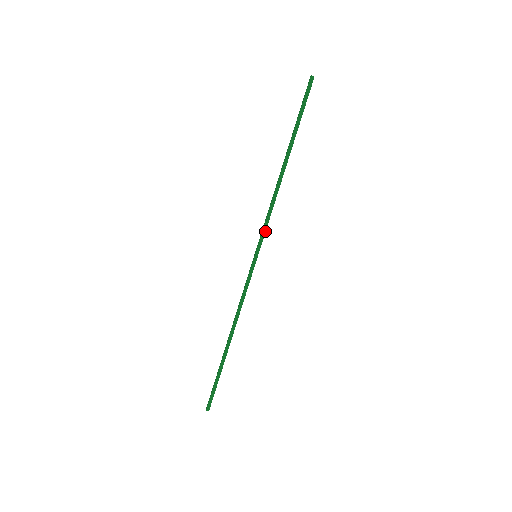
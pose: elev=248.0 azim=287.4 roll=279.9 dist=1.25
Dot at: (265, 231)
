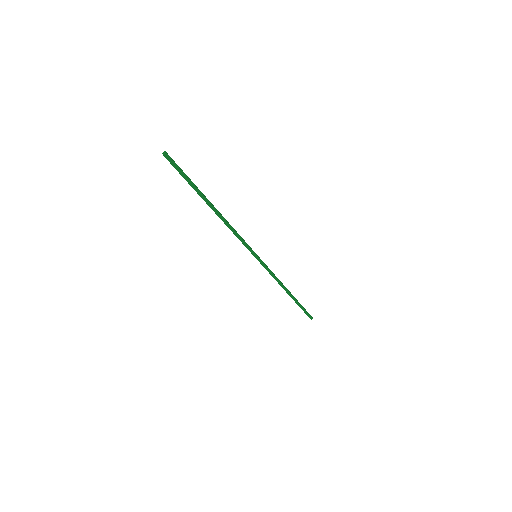
Dot at: (246, 244)
